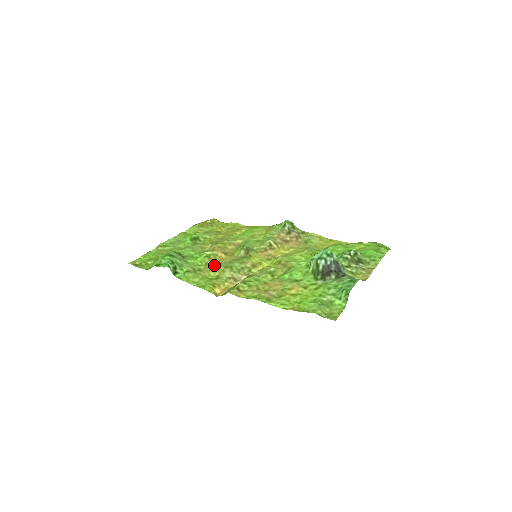
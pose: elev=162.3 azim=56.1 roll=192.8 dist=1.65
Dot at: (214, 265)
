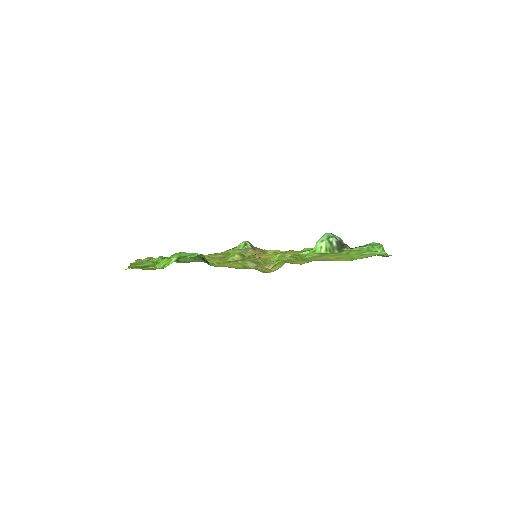
Dot at: occluded
